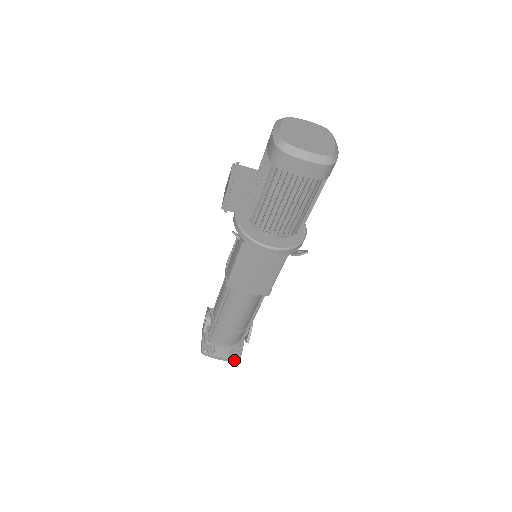
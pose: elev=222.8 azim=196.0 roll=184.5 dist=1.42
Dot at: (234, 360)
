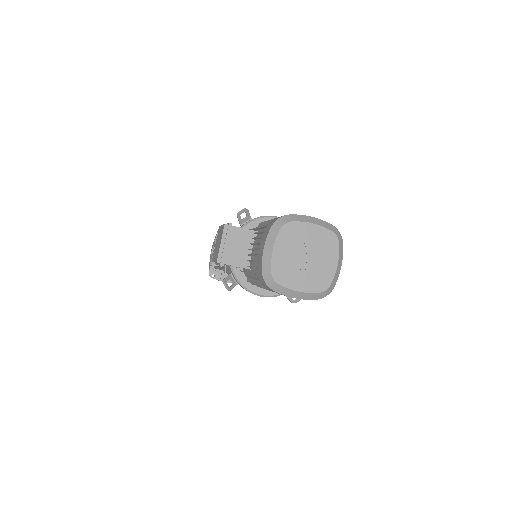
Dot at: occluded
